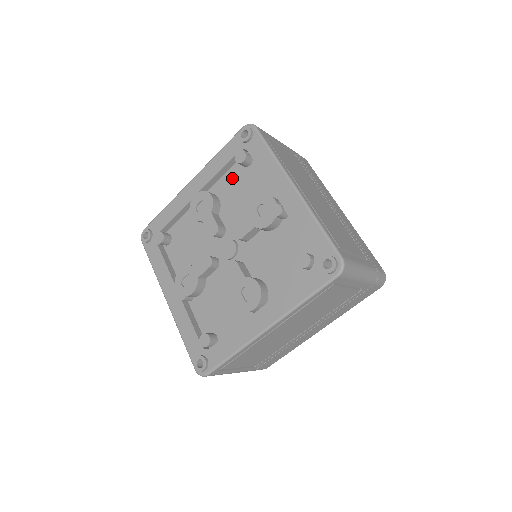
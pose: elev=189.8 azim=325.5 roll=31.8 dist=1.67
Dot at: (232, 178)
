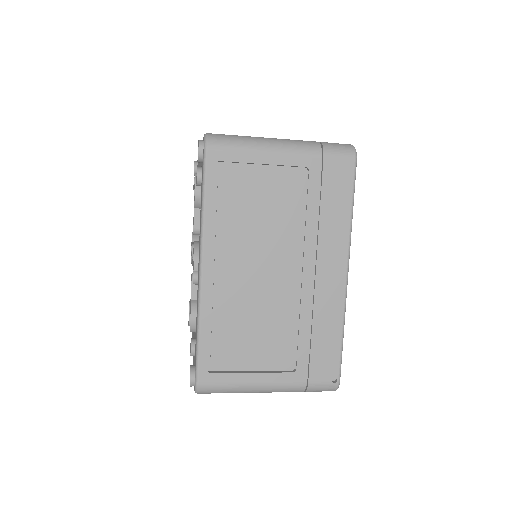
Dot at: occluded
